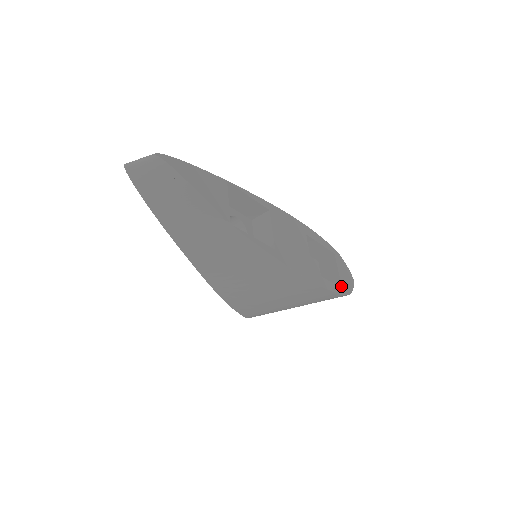
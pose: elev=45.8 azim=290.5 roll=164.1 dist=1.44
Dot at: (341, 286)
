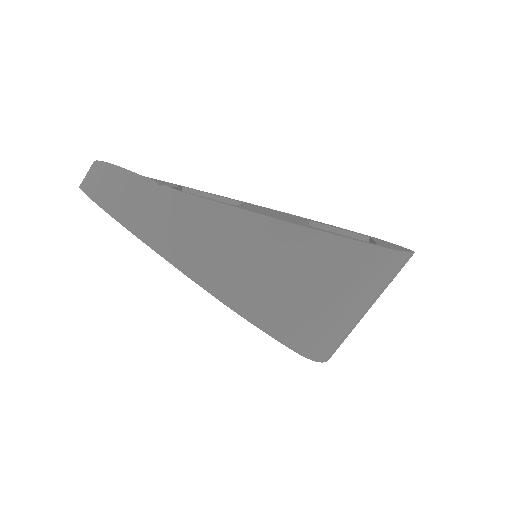
Dot at: (376, 244)
